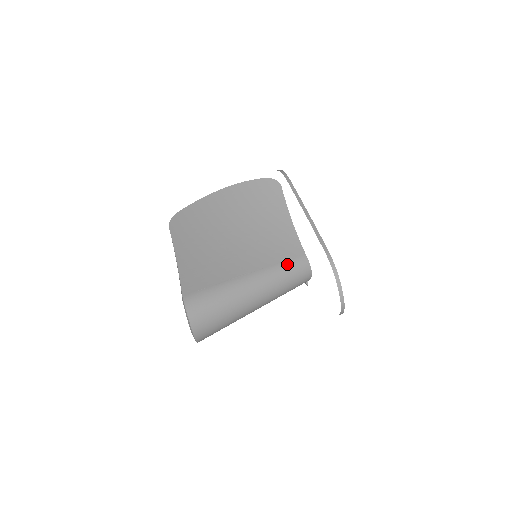
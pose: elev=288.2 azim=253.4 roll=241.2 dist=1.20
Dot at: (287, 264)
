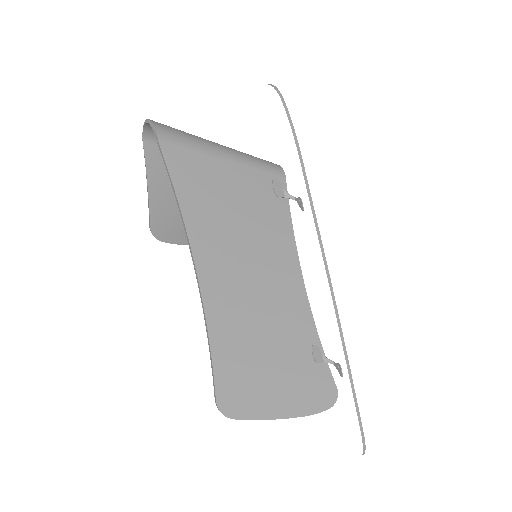
Dot at: occluded
